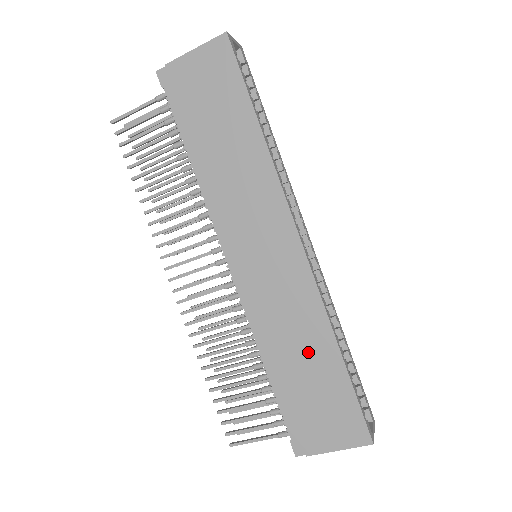
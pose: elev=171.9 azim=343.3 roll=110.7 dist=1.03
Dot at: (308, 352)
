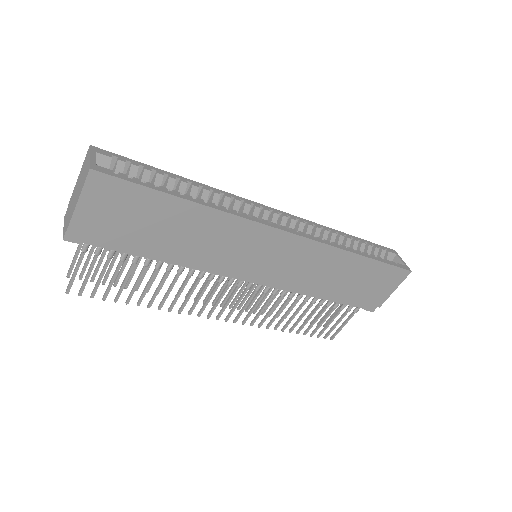
Dot at: (341, 272)
